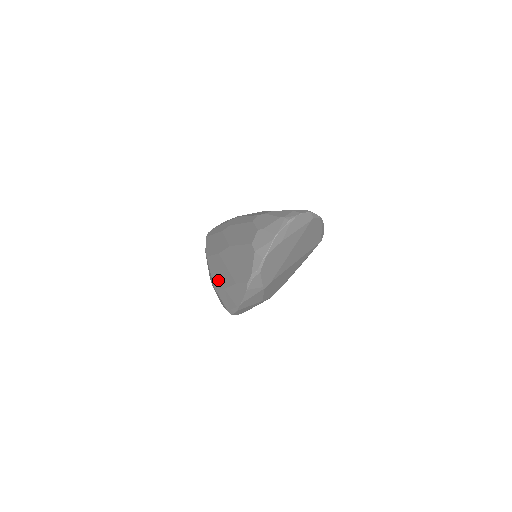
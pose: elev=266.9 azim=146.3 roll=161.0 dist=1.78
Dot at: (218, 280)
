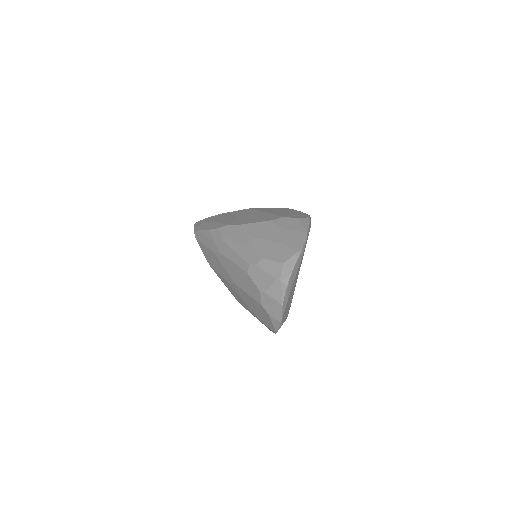
Dot at: (238, 299)
